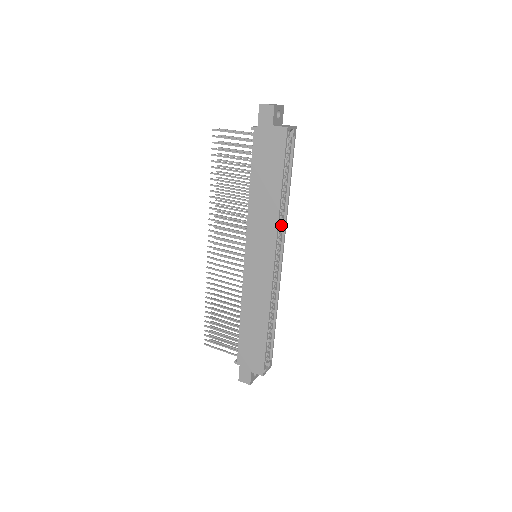
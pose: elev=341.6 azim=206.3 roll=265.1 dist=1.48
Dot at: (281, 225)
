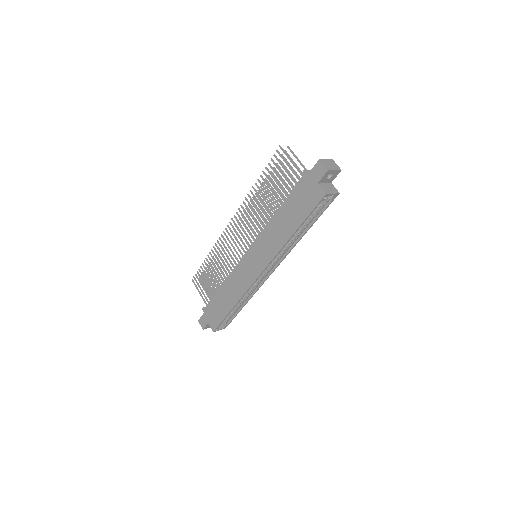
Dot at: (285, 250)
